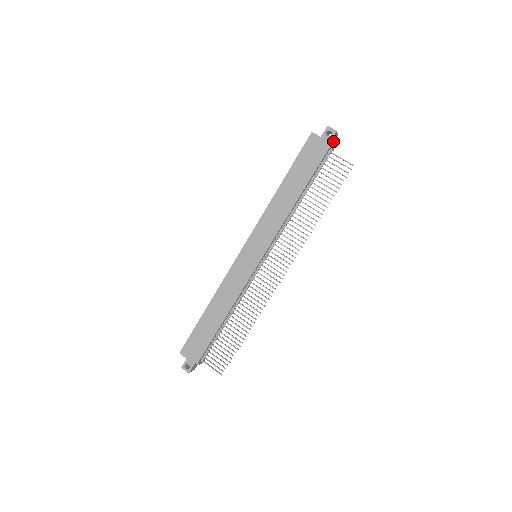
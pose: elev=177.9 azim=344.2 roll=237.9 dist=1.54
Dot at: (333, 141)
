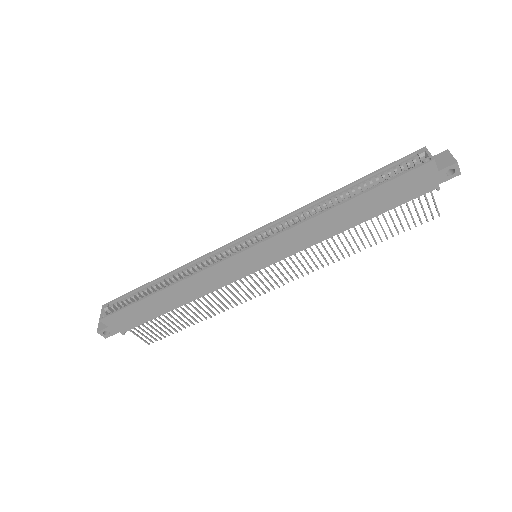
Dot at: occluded
